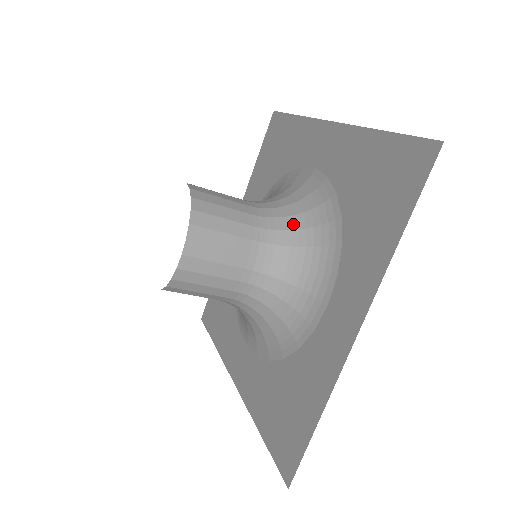
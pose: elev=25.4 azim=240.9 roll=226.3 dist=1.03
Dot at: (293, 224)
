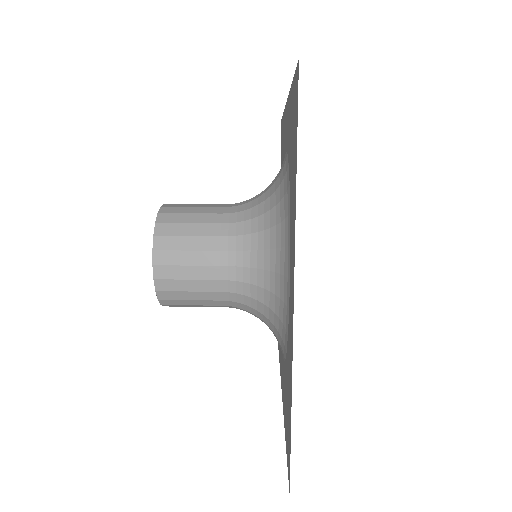
Dot at: (260, 210)
